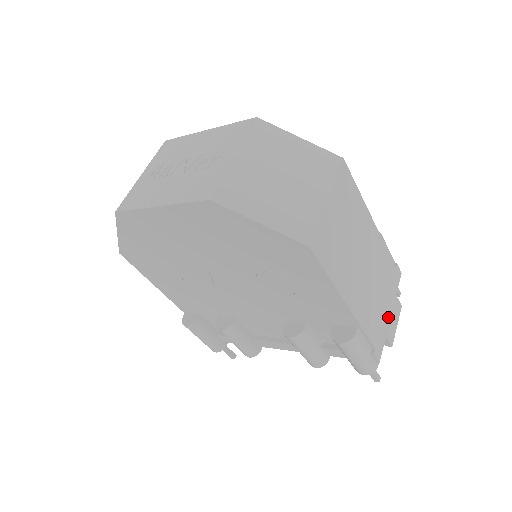
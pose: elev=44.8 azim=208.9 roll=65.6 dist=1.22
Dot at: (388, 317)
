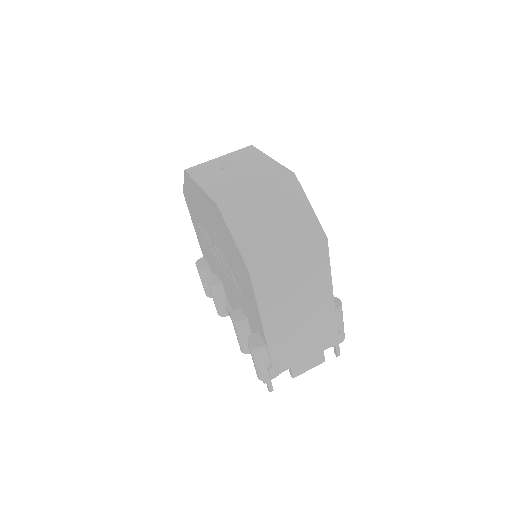
Dot at: (303, 358)
